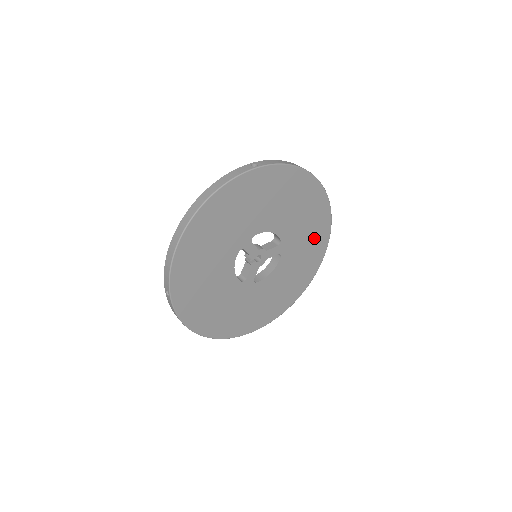
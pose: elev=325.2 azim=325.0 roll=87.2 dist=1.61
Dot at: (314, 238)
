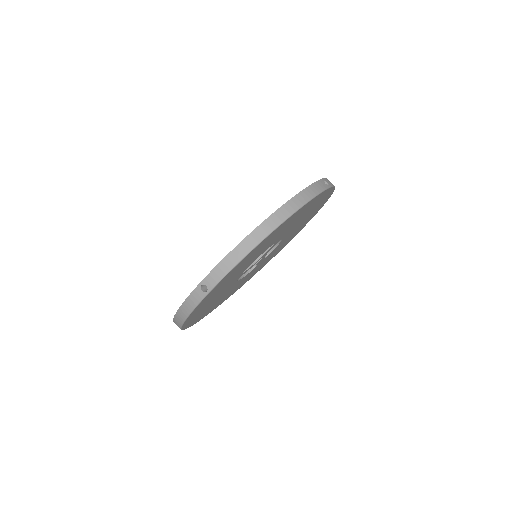
Dot at: (312, 206)
